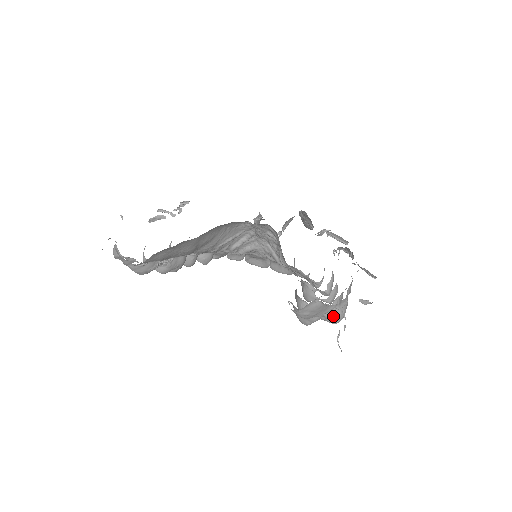
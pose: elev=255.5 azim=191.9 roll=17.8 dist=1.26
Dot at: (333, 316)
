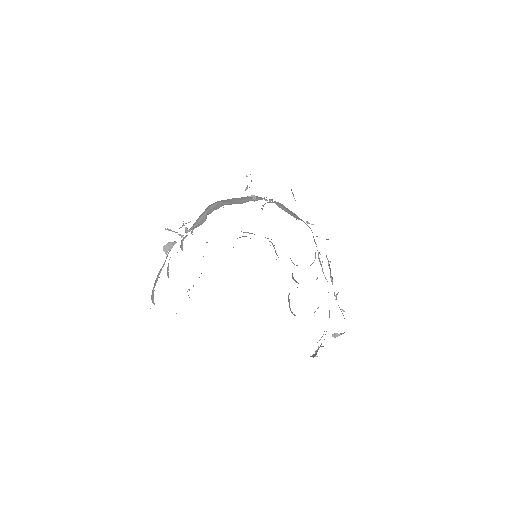
Dot at: occluded
